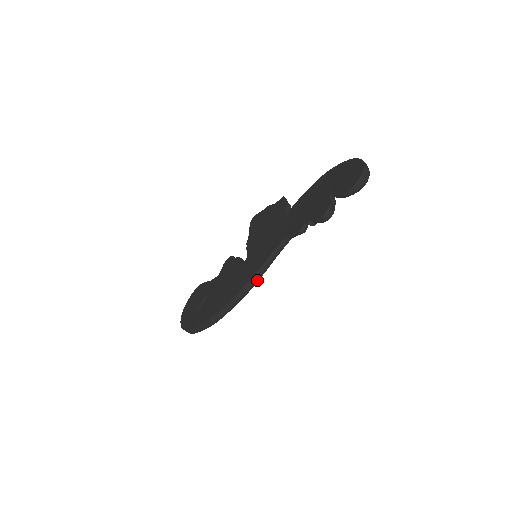
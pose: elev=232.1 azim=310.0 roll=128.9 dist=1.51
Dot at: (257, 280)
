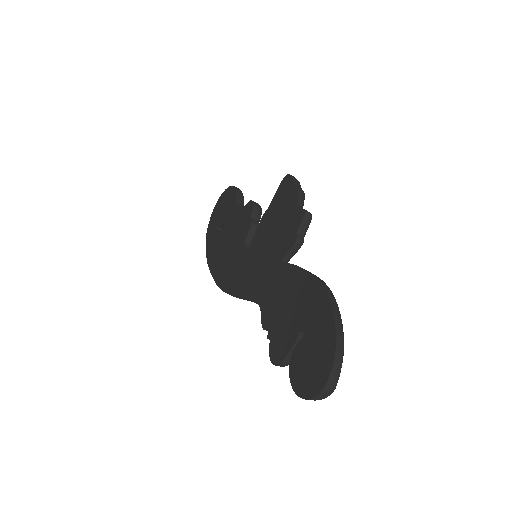
Dot at: occluded
